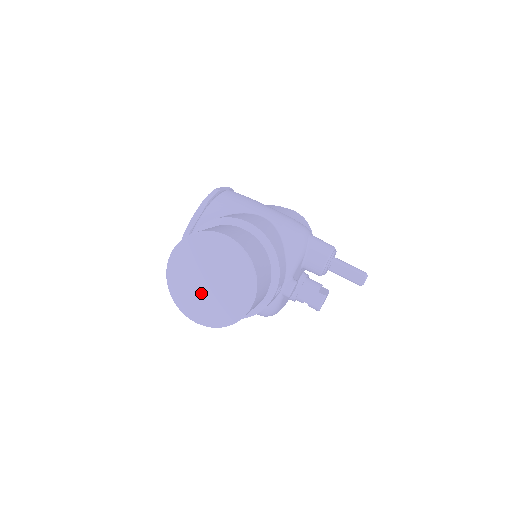
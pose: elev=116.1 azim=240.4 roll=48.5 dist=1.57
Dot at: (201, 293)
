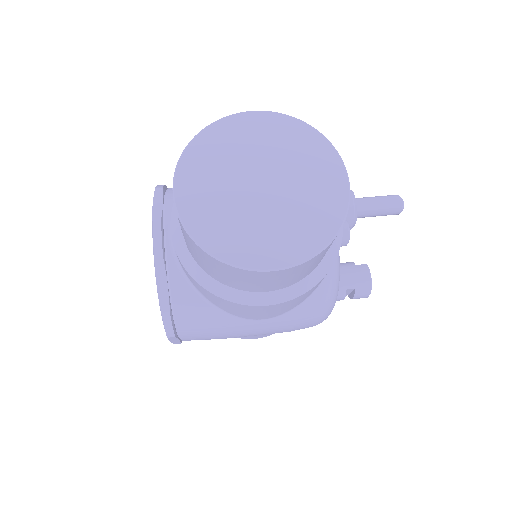
Dot at: (259, 213)
